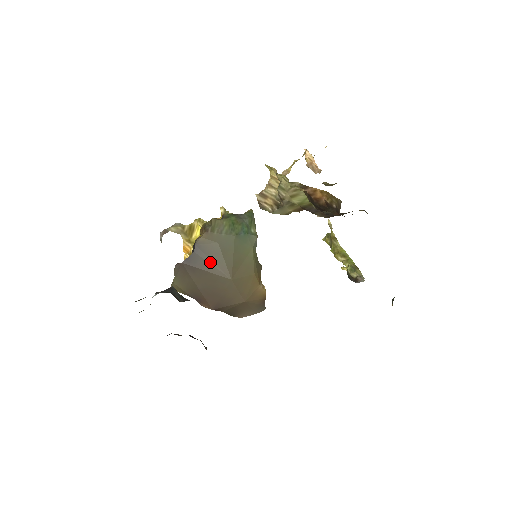
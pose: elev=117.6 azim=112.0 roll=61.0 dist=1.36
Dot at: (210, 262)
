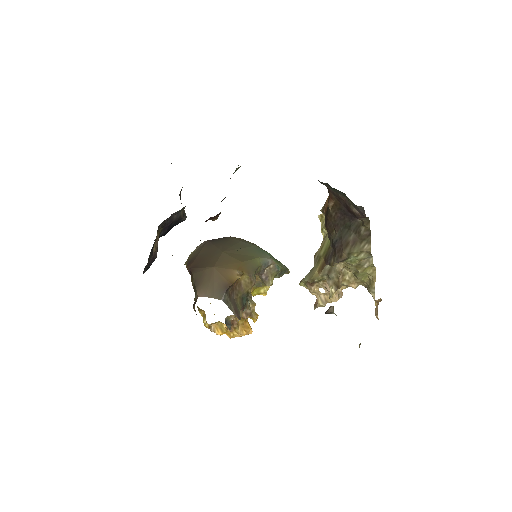
Dot at: (223, 243)
